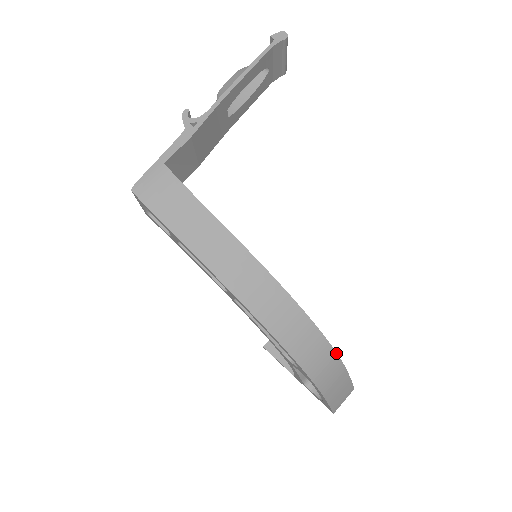
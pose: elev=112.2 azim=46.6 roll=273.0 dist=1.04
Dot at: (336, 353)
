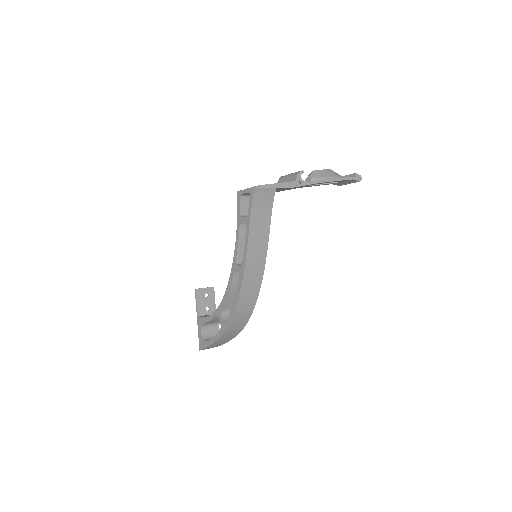
Dot at: occluded
